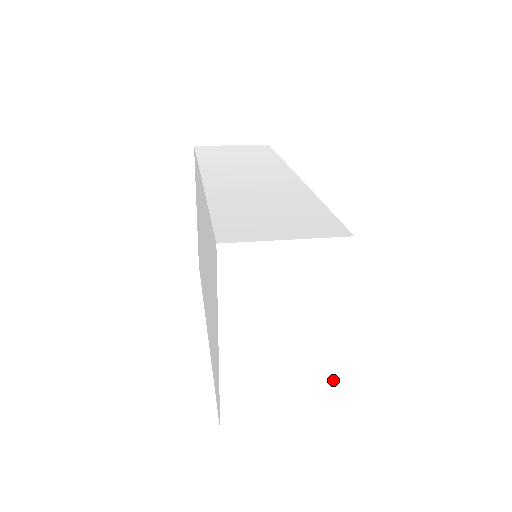
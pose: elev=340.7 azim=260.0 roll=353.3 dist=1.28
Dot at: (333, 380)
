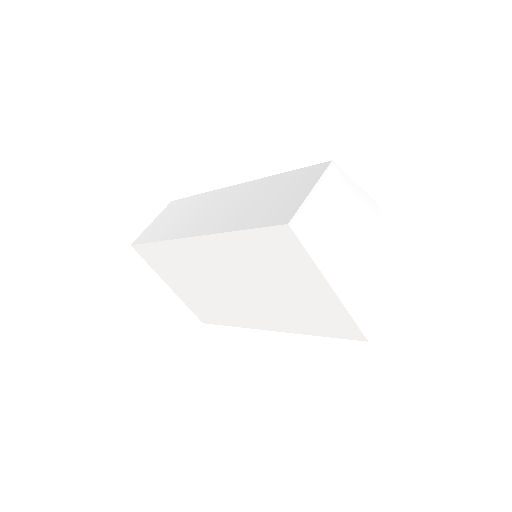
Dot at: (383, 253)
